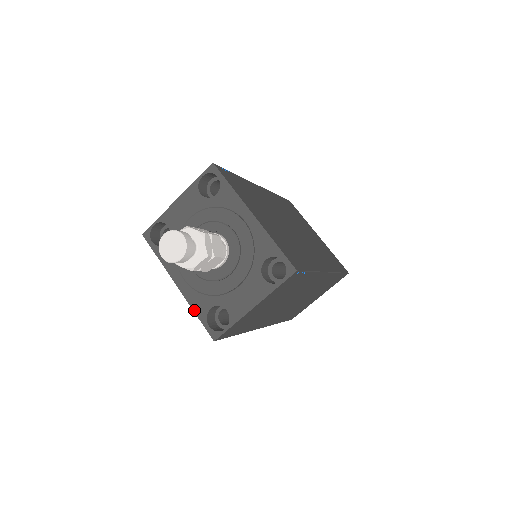
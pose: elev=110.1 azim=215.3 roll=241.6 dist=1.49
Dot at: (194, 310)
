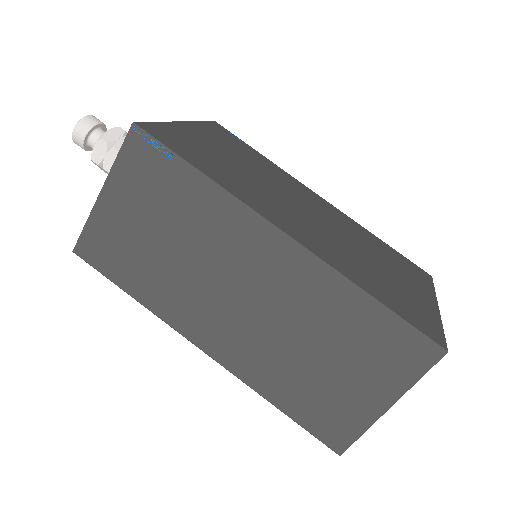
Dot at: occluded
